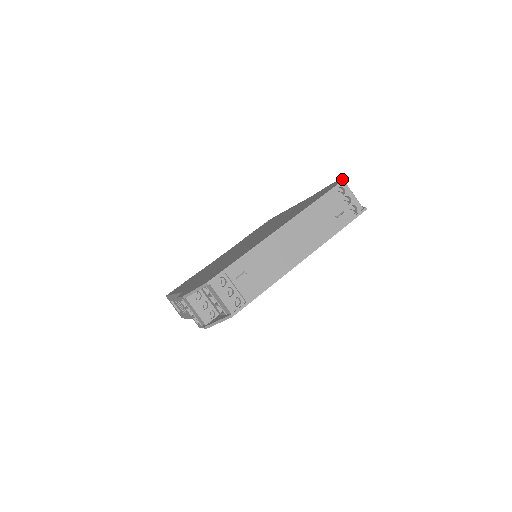
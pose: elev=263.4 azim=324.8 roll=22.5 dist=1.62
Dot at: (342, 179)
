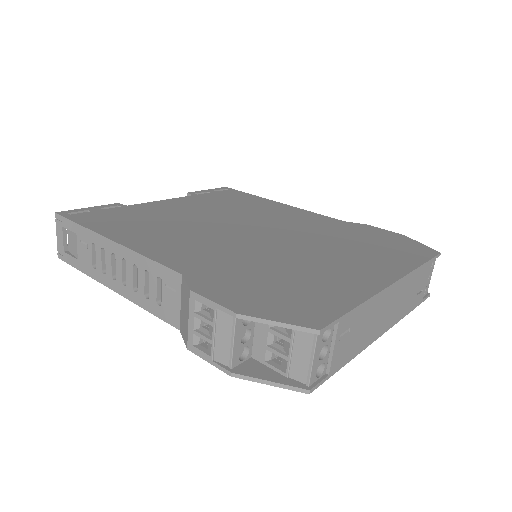
Dot at: (427, 246)
